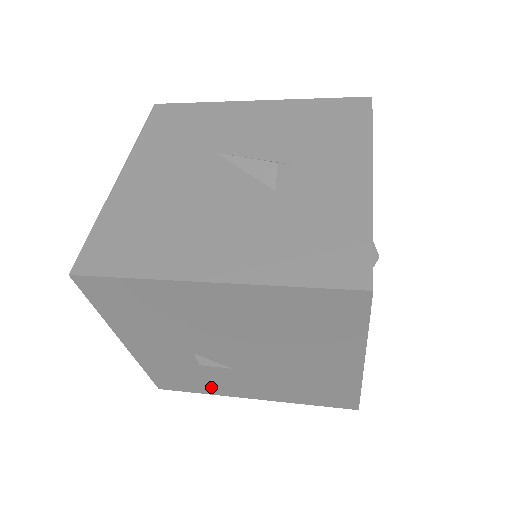
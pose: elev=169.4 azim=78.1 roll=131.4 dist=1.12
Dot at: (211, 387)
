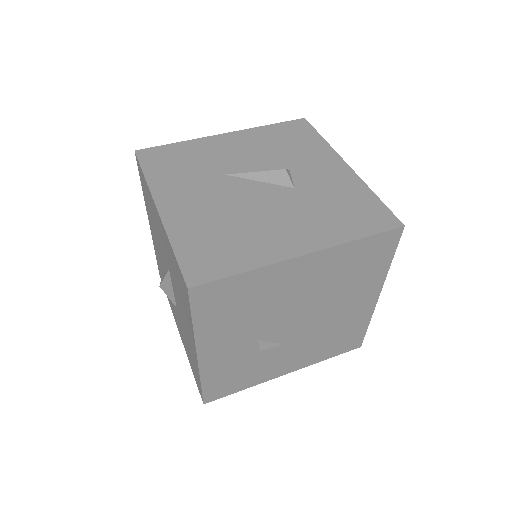
Dot at: (255, 377)
